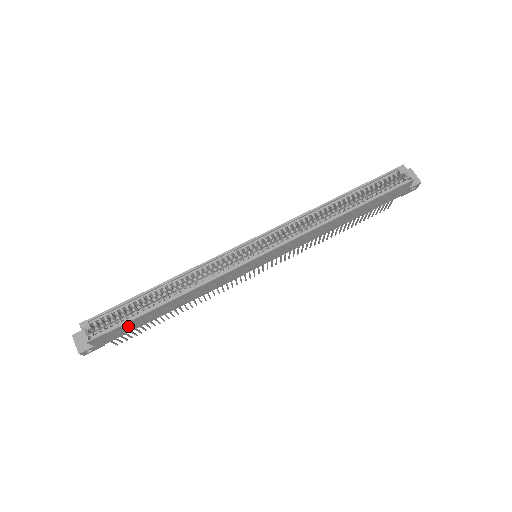
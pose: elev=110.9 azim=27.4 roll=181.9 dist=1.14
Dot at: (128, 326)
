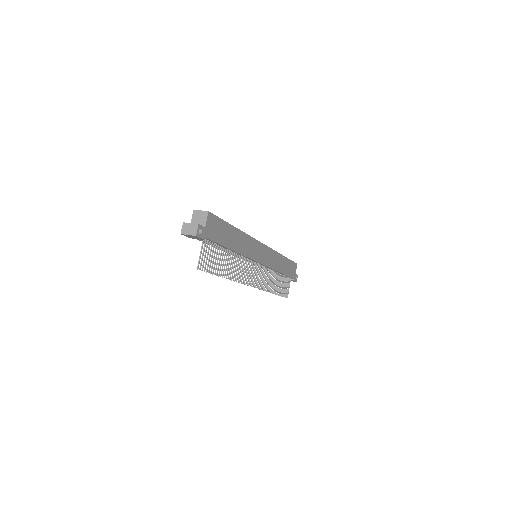
Dot at: (221, 229)
